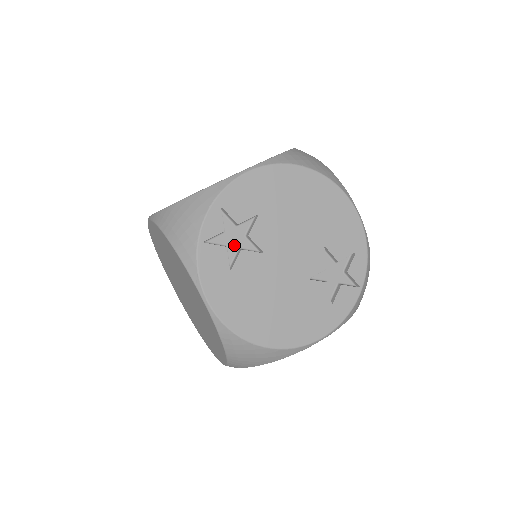
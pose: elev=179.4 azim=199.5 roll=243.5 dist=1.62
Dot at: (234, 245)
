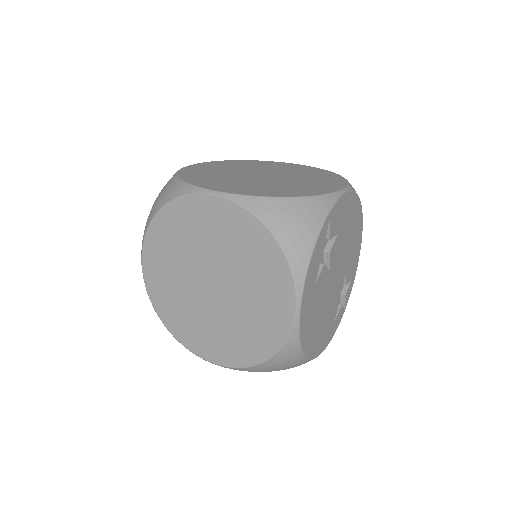
Dot at: occluded
